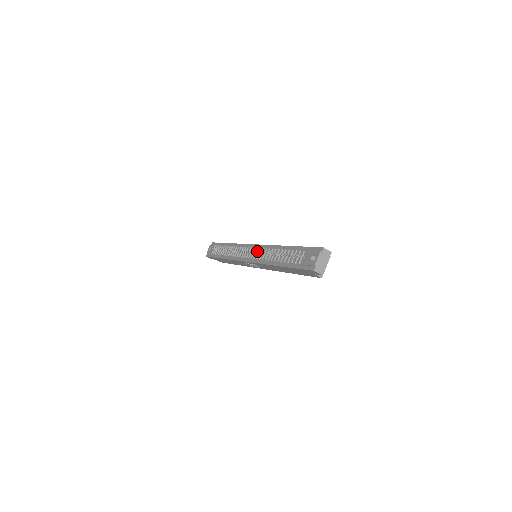
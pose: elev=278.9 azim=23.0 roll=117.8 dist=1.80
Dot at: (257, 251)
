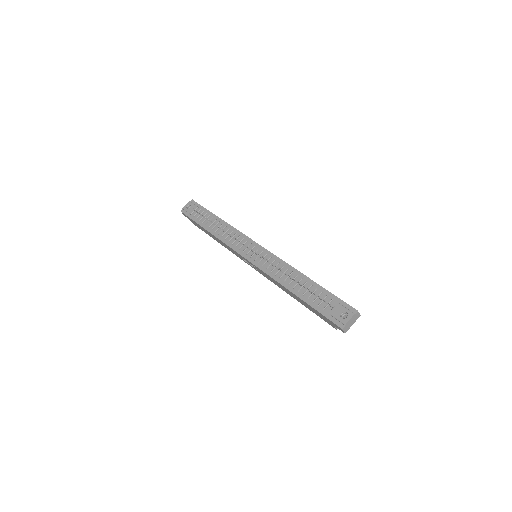
Dot at: (265, 257)
